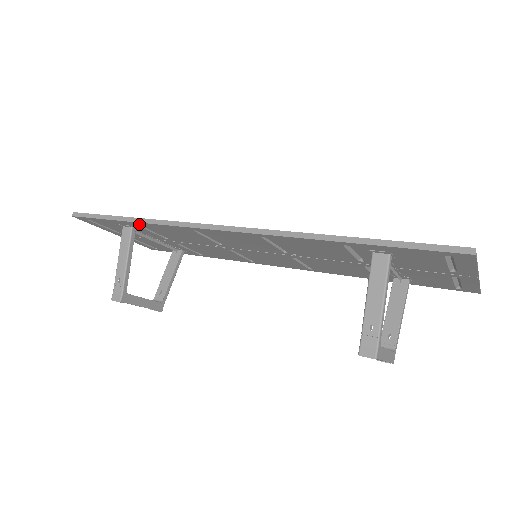
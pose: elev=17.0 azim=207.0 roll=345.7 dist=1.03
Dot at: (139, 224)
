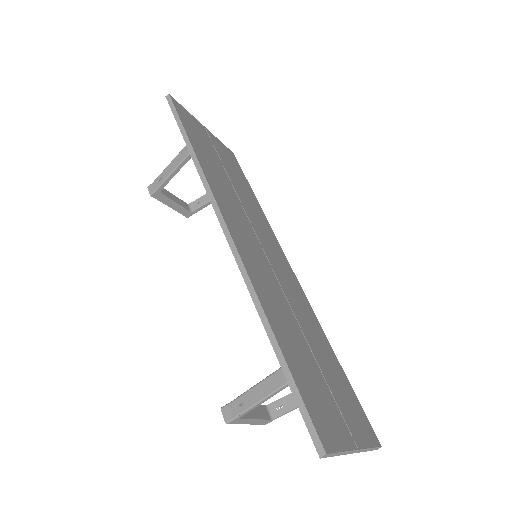
Dot at: occluded
